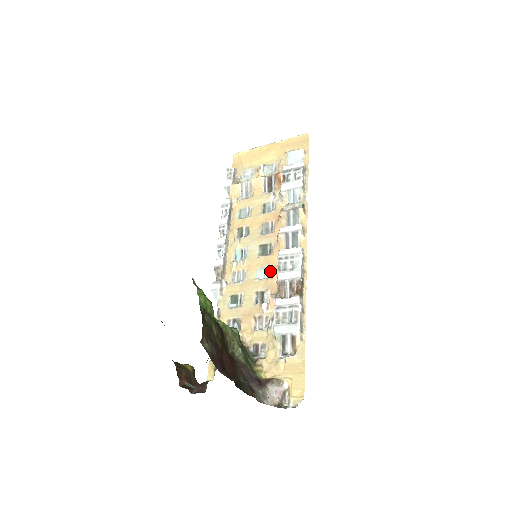
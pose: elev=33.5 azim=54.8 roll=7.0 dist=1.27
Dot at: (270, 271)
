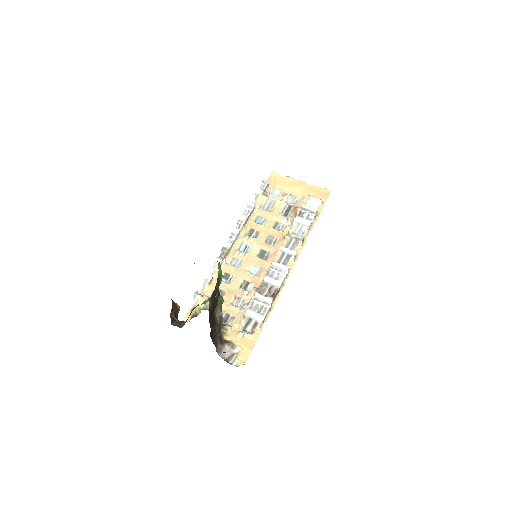
Dot at: (260, 271)
